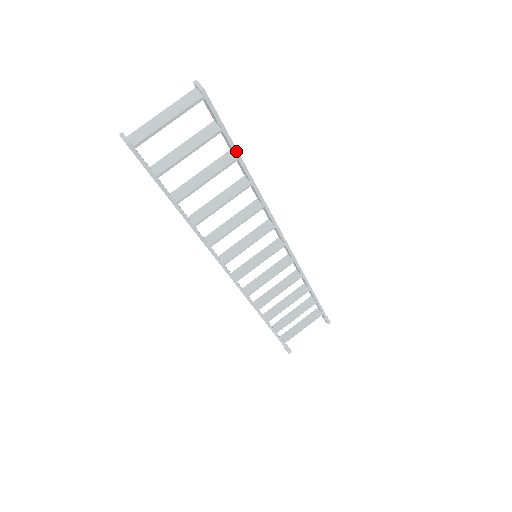
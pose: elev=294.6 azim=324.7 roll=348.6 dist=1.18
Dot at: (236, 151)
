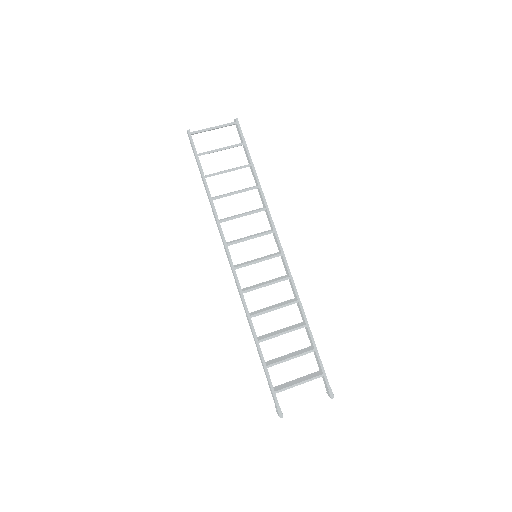
Dot at: (251, 160)
